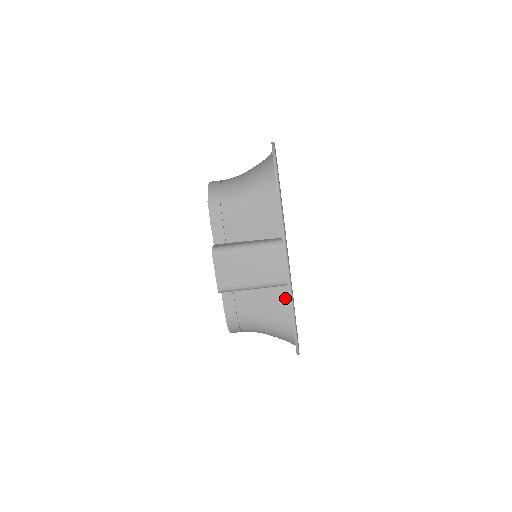
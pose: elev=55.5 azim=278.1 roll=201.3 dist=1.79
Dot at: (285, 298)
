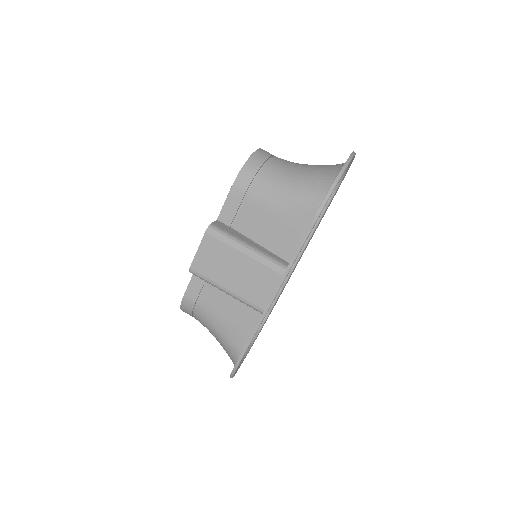
Dot at: (252, 322)
